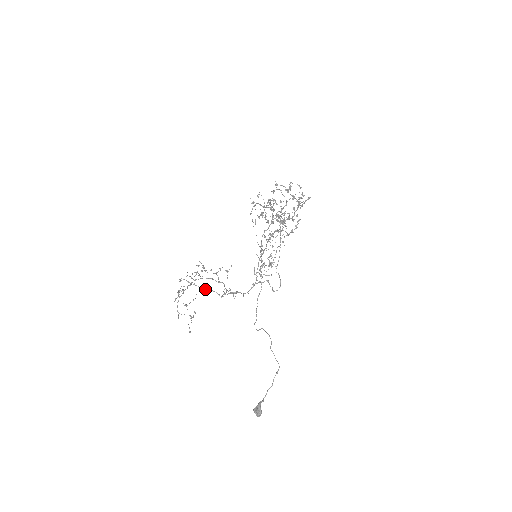
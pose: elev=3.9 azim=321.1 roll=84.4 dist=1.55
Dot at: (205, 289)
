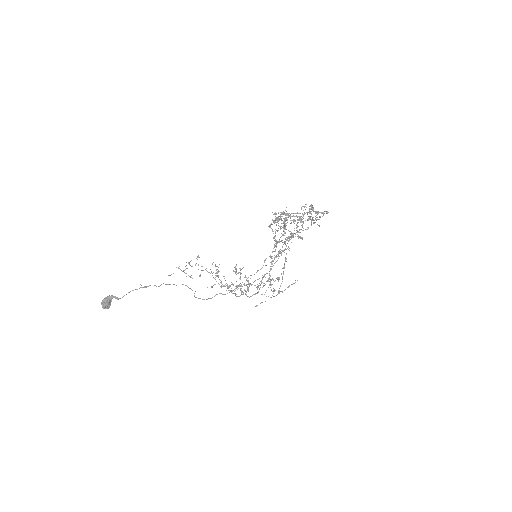
Dot at: (218, 275)
